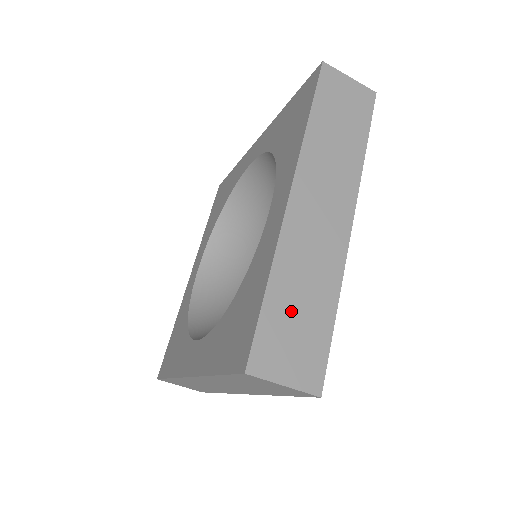
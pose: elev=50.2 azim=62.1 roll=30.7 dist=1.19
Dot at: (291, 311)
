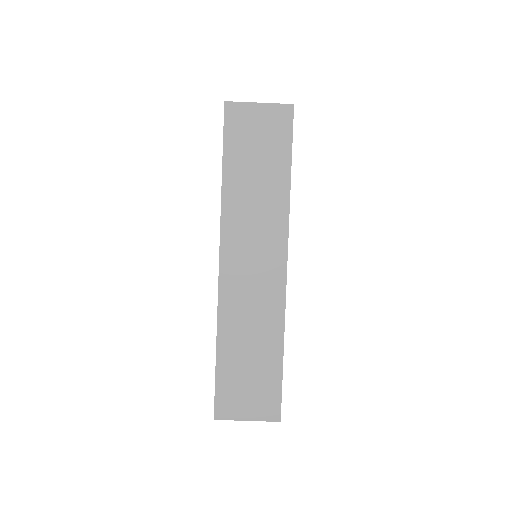
Dot at: occluded
